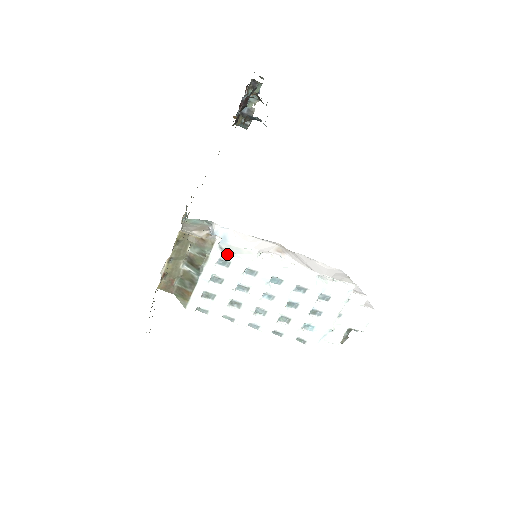
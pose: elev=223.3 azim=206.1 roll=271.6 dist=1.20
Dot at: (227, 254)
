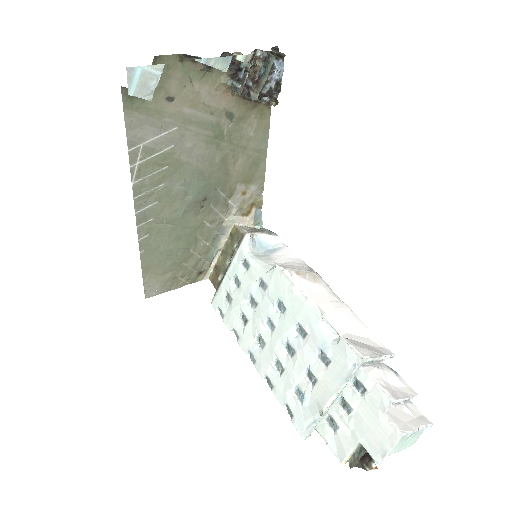
Dot at: (251, 256)
